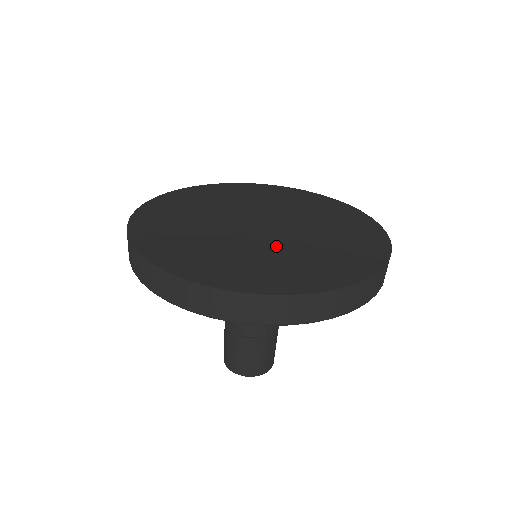
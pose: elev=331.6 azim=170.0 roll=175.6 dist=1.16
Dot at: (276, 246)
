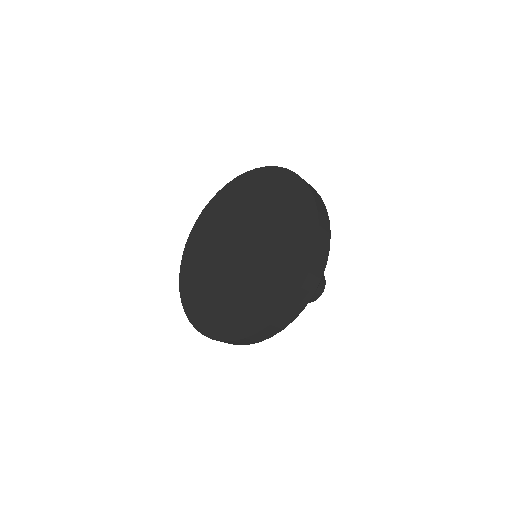
Dot at: (260, 264)
